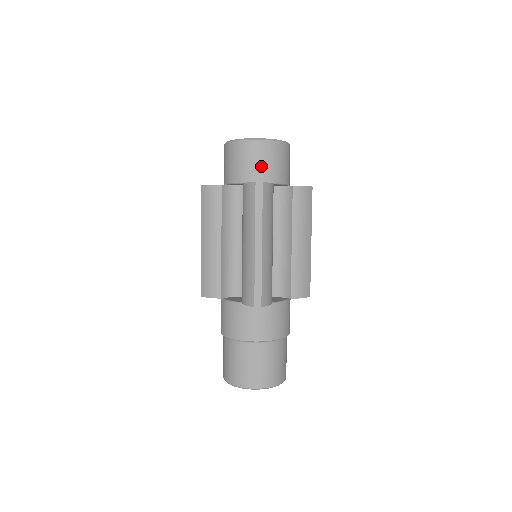
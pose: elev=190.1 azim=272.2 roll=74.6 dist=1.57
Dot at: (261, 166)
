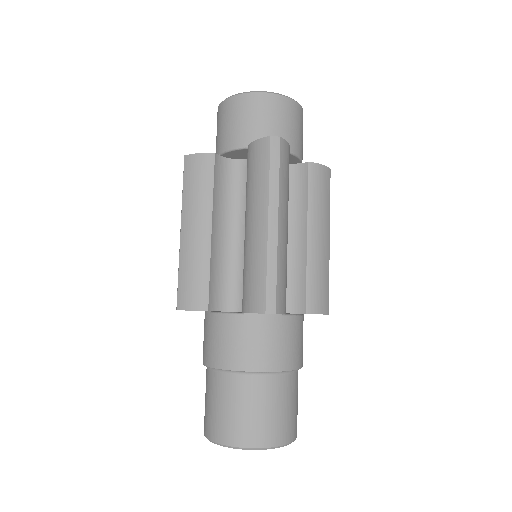
Dot at: (272, 126)
